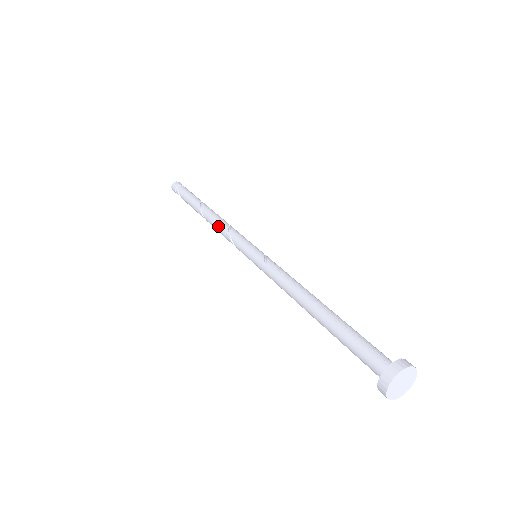
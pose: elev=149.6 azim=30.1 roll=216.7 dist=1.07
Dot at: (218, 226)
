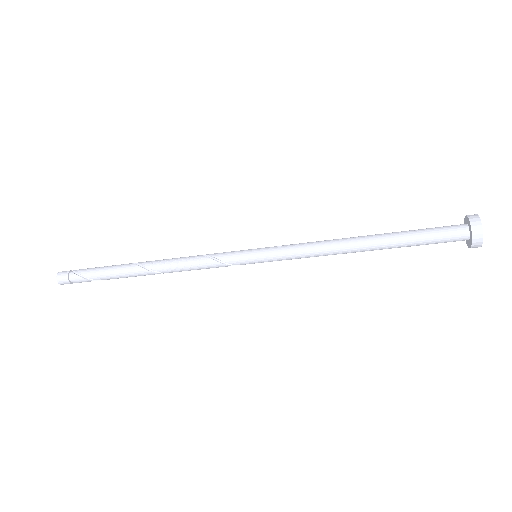
Dot at: (182, 260)
